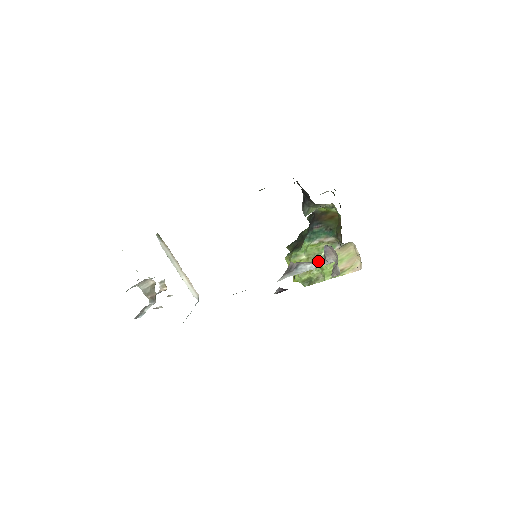
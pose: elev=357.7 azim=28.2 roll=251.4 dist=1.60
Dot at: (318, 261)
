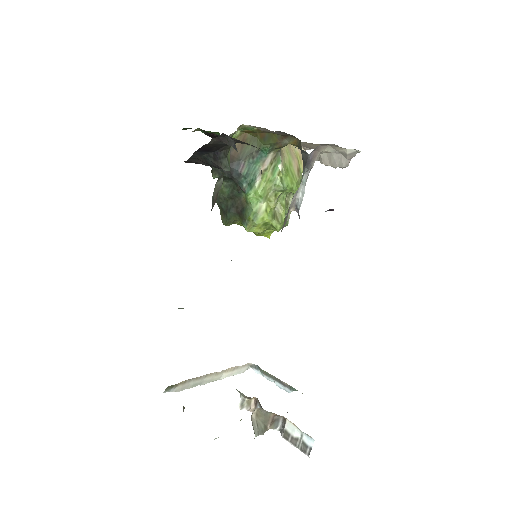
Dot at: (302, 181)
